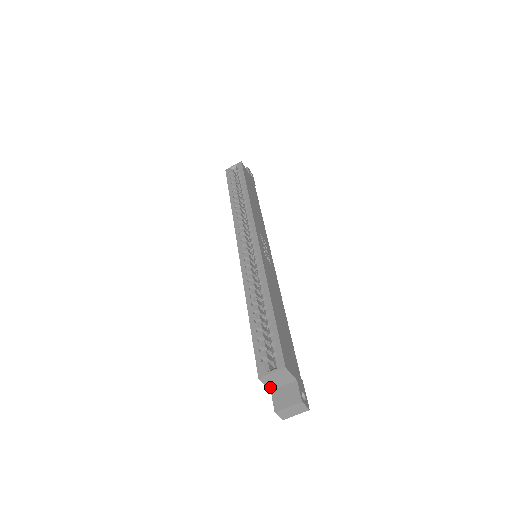
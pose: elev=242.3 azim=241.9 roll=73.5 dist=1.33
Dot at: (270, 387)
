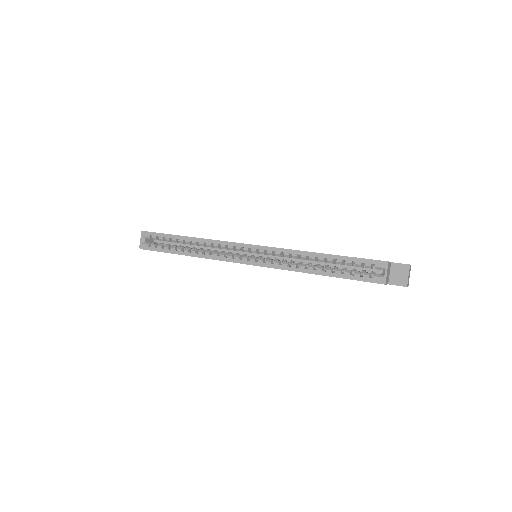
Dot at: (388, 283)
